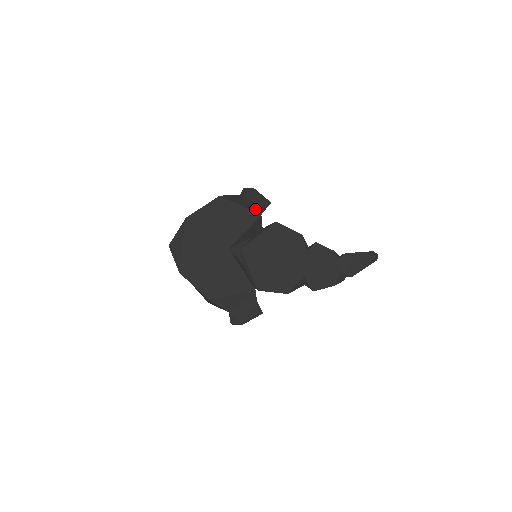
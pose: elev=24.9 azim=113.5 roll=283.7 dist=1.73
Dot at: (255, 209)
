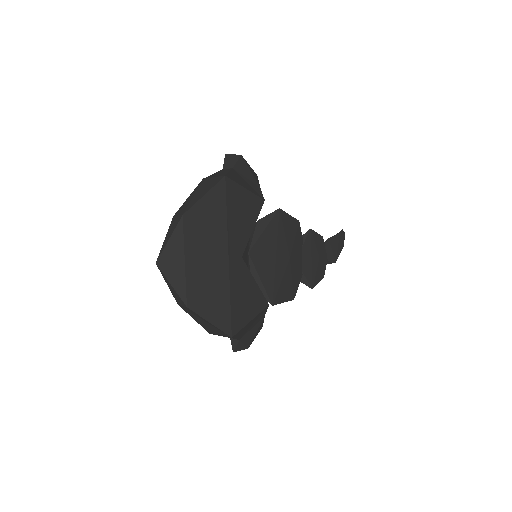
Dot at: (256, 191)
